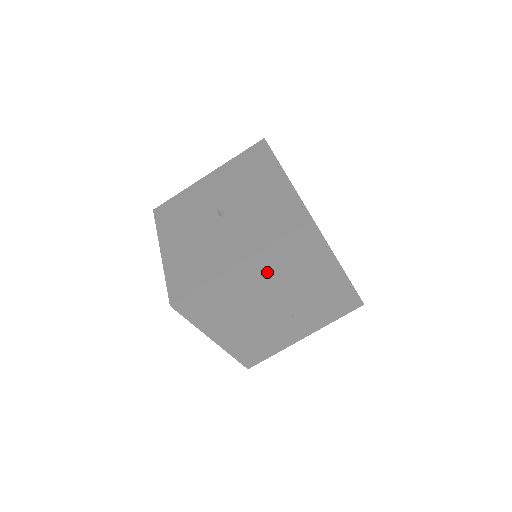
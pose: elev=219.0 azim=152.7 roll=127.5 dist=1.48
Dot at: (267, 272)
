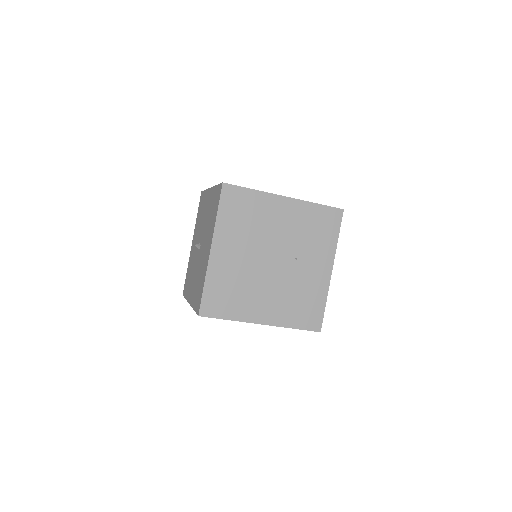
Dot at: (236, 241)
